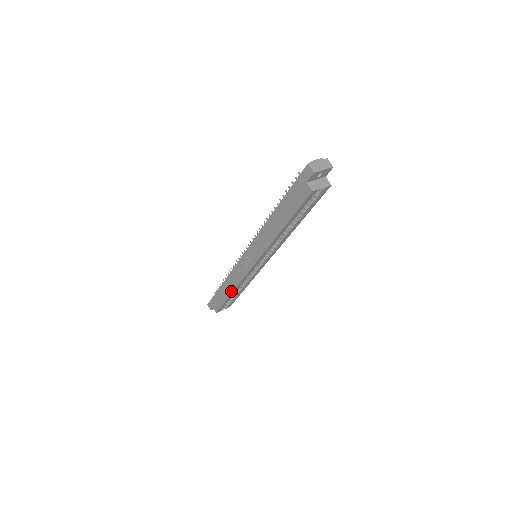
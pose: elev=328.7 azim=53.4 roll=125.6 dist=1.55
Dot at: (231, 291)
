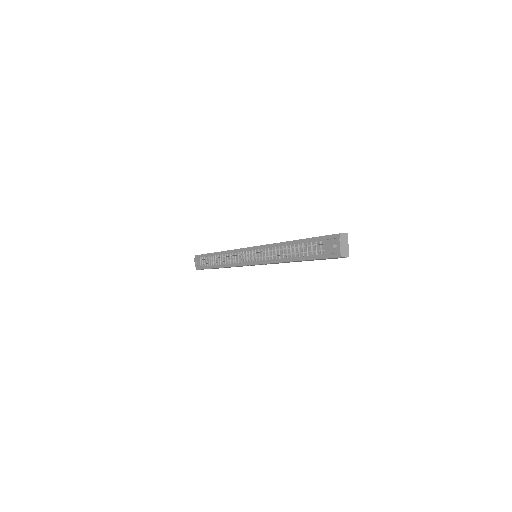
Dot at: occluded
